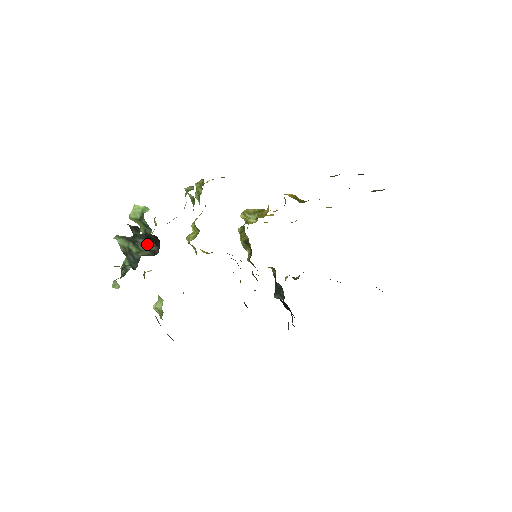
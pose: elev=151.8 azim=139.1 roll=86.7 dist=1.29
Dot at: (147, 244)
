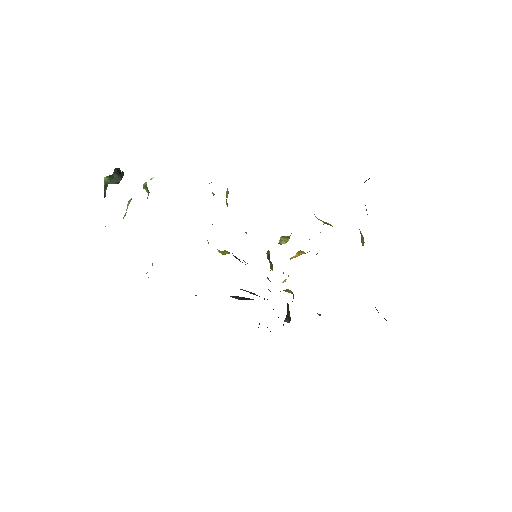
Dot at: (117, 177)
